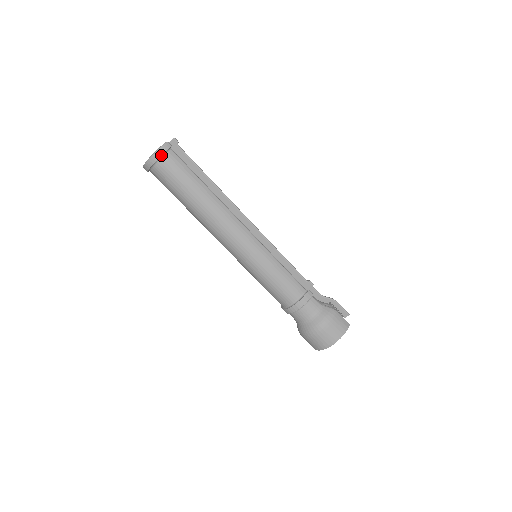
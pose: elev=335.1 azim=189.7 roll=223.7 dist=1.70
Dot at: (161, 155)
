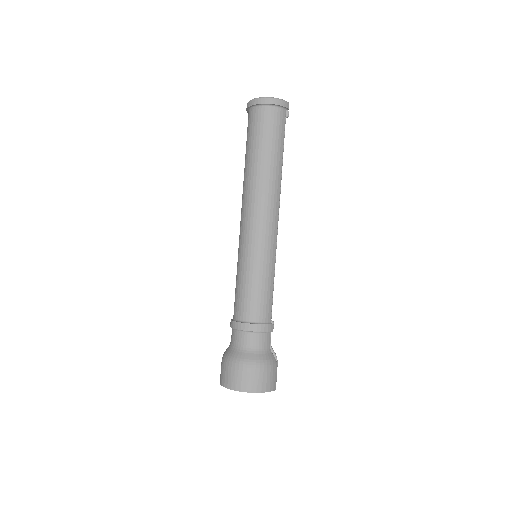
Dot at: (278, 104)
